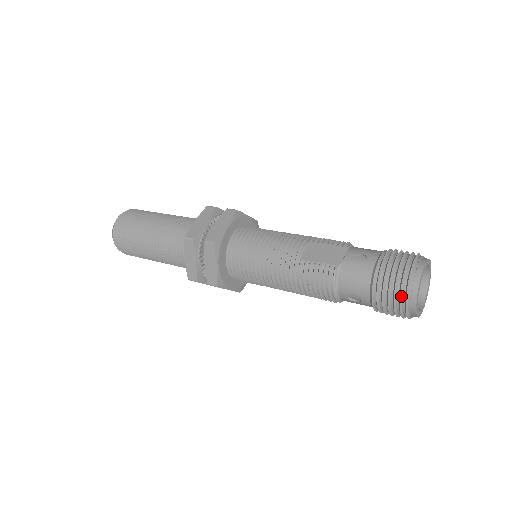
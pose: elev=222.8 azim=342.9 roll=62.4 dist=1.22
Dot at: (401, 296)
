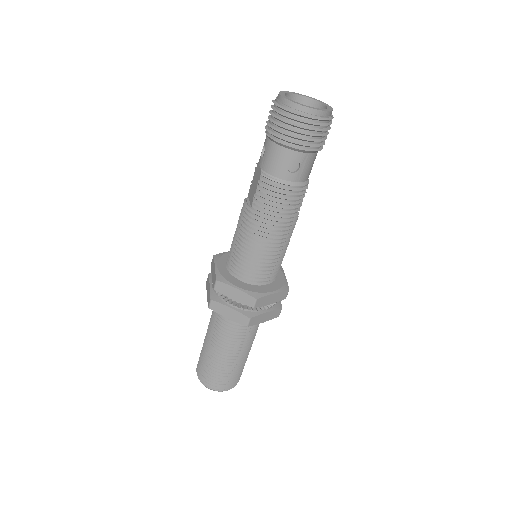
Dot at: (291, 118)
